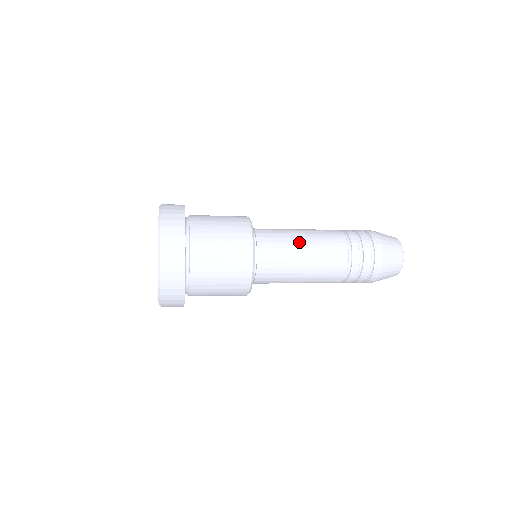
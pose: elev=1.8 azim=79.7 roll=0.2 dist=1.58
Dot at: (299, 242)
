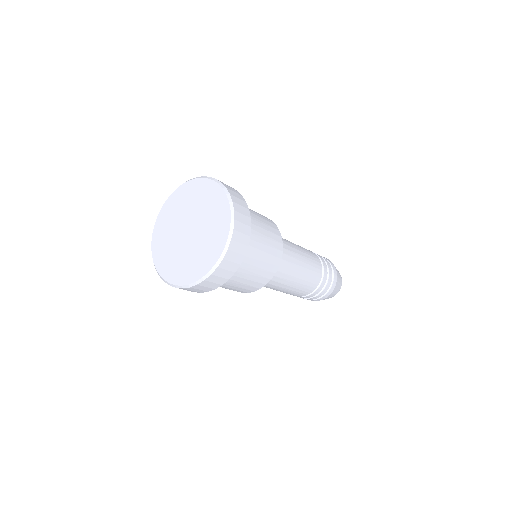
Dot at: (299, 265)
